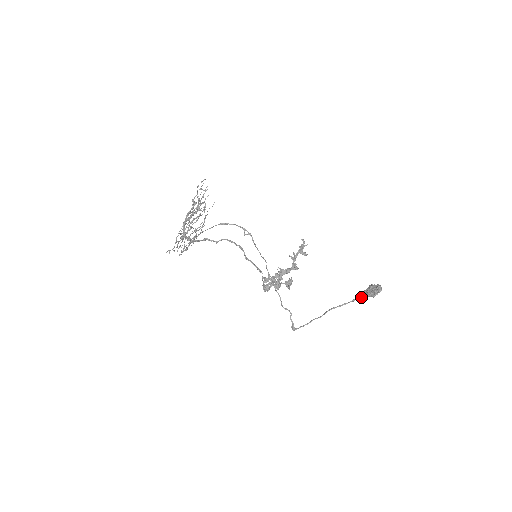
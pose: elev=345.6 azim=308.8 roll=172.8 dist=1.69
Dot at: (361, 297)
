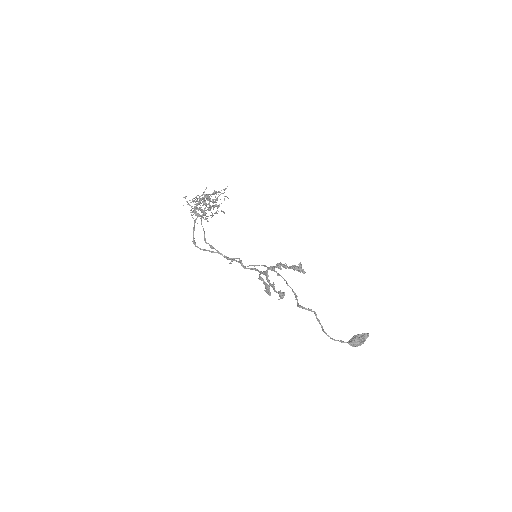
Dot at: (348, 342)
